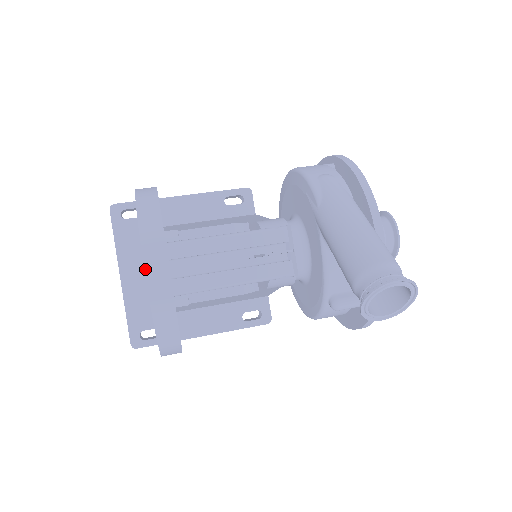
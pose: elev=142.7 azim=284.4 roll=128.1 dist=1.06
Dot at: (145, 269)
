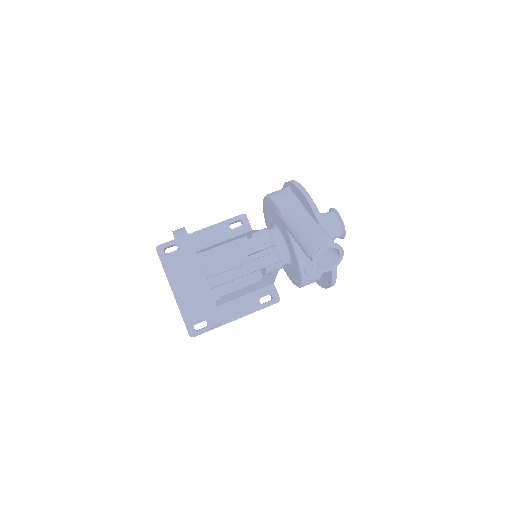
Dot at: (189, 274)
